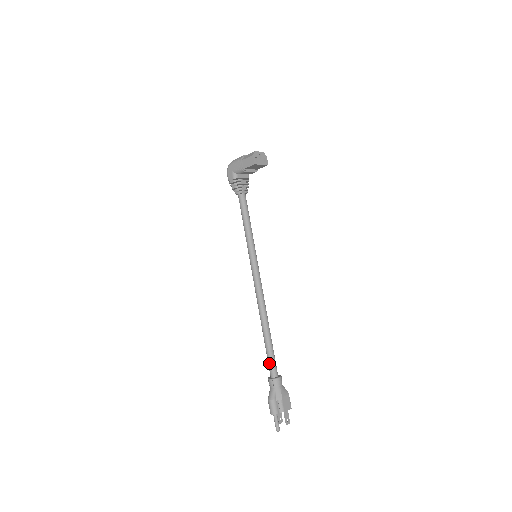
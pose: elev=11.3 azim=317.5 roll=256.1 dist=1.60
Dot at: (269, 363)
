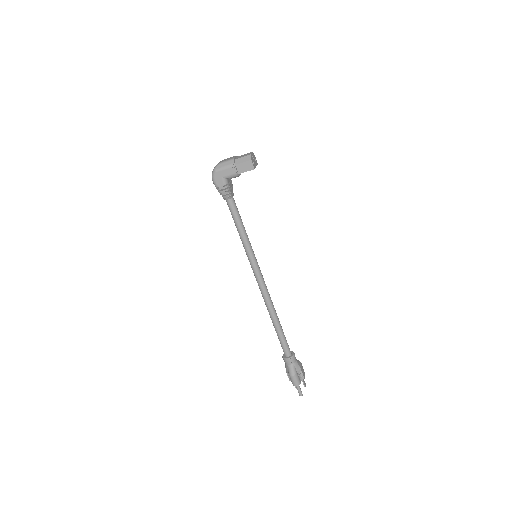
Dot at: (284, 346)
